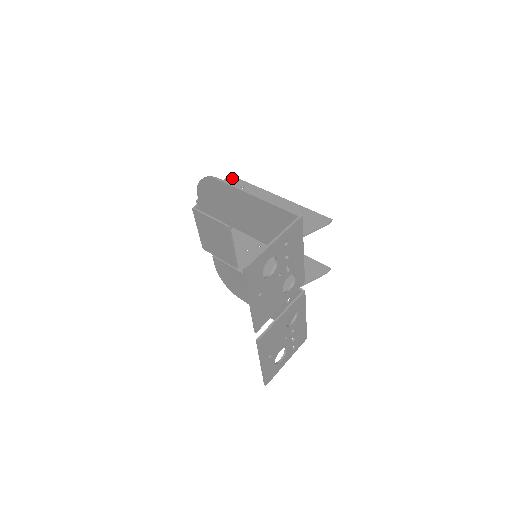
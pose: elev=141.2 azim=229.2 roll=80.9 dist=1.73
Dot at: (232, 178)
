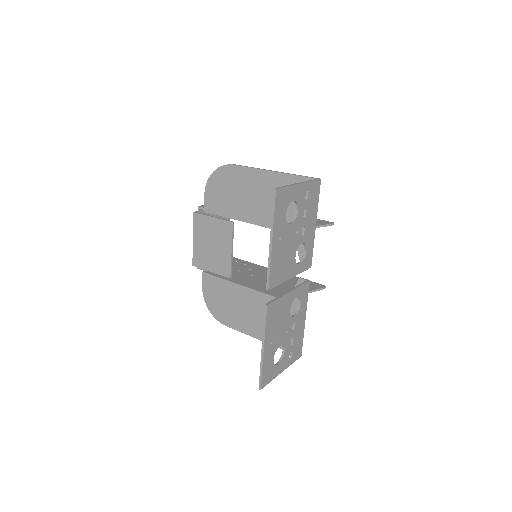
Dot at: occluded
